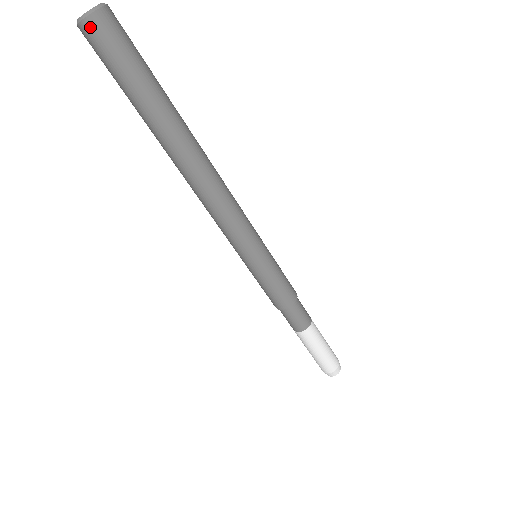
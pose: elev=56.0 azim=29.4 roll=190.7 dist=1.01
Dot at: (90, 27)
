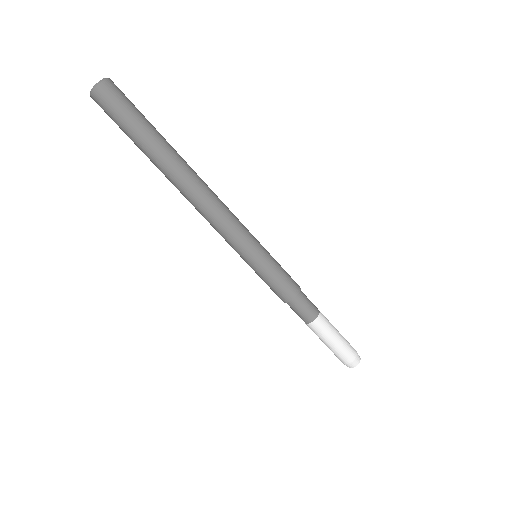
Dot at: (103, 89)
